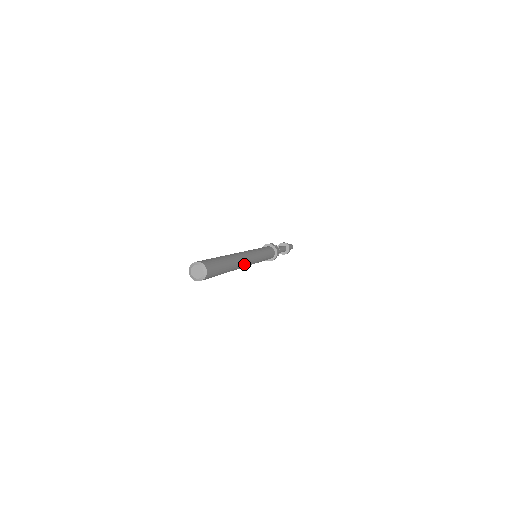
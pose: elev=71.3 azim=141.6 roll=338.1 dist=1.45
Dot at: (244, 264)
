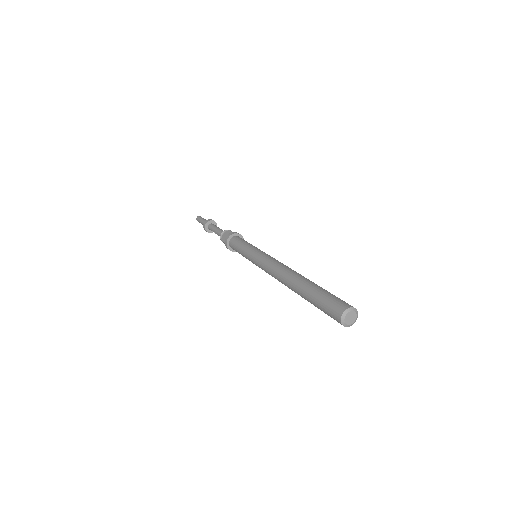
Dot at: occluded
